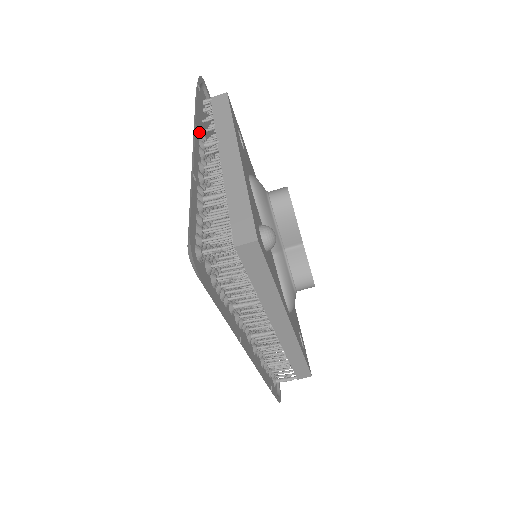
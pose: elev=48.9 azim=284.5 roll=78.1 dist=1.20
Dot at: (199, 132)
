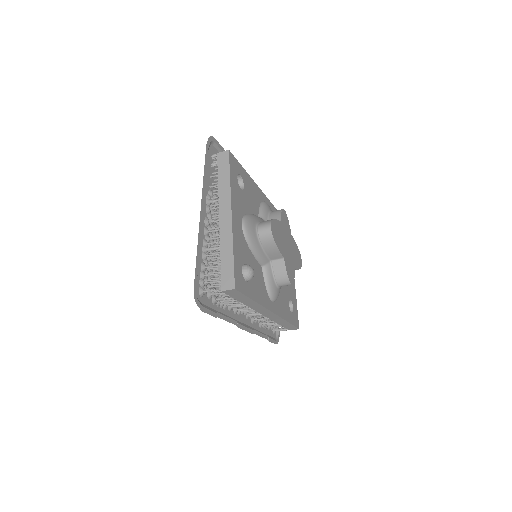
Dot at: (206, 191)
